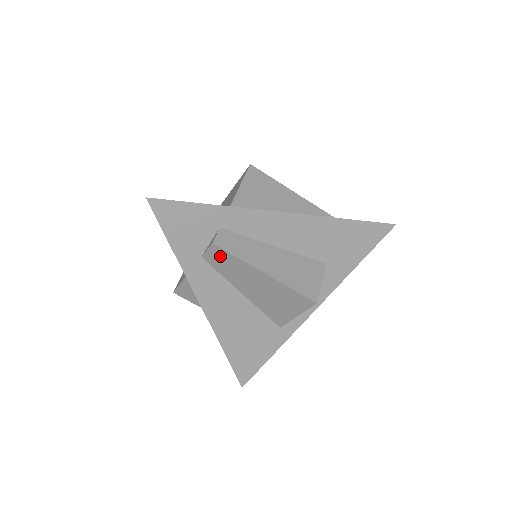
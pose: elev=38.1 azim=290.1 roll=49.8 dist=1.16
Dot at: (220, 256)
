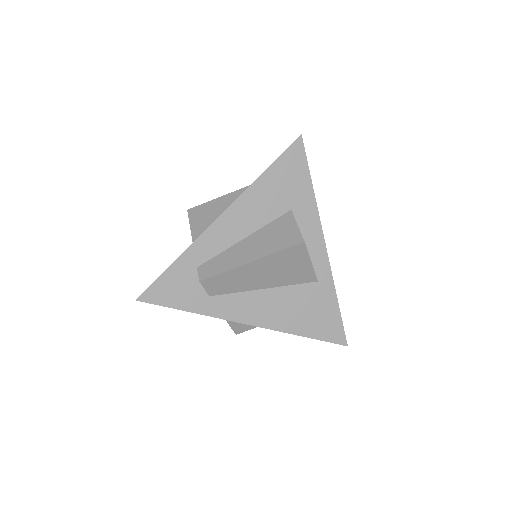
Dot at: (215, 283)
